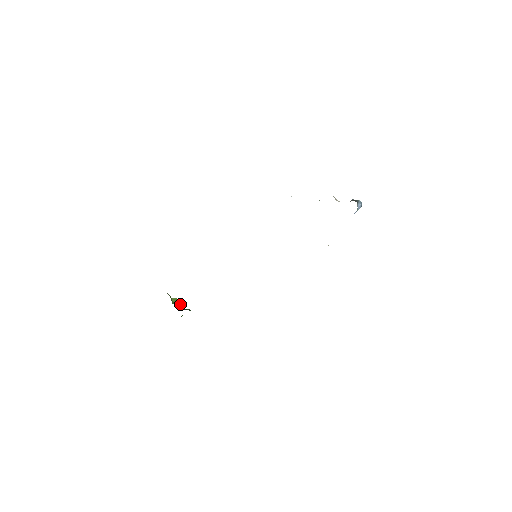
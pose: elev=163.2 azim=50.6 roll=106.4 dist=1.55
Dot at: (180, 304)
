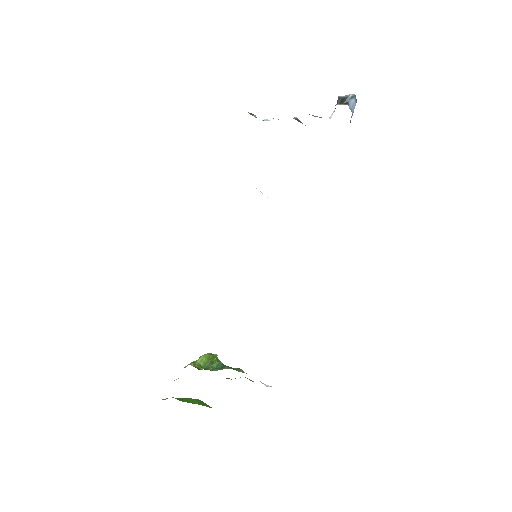
Dot at: (210, 359)
